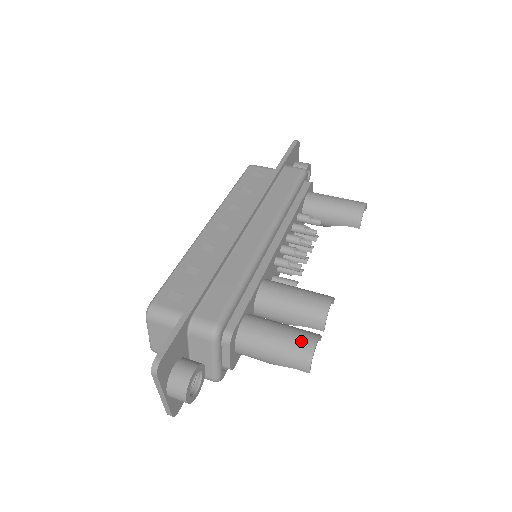
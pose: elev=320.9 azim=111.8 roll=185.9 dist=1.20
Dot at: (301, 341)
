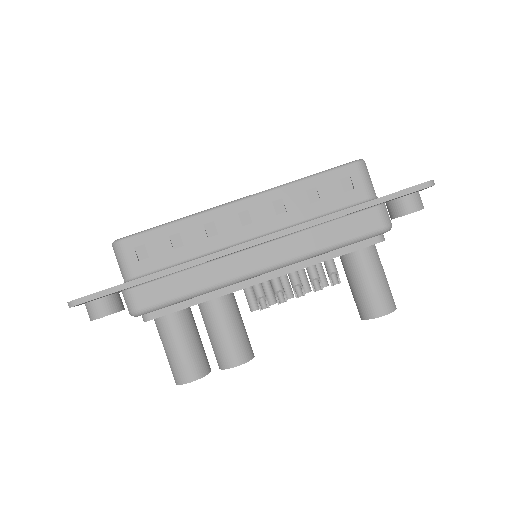
Dot at: (185, 370)
